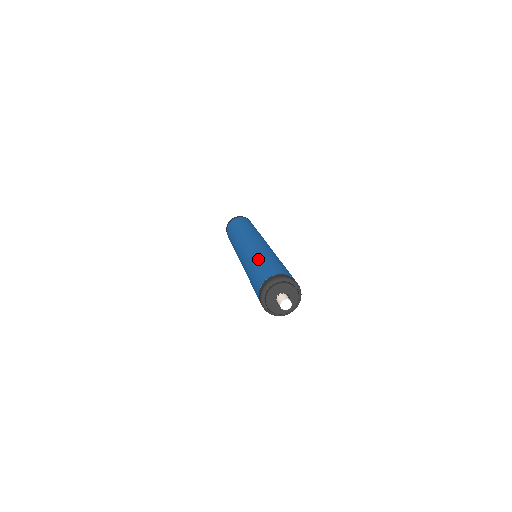
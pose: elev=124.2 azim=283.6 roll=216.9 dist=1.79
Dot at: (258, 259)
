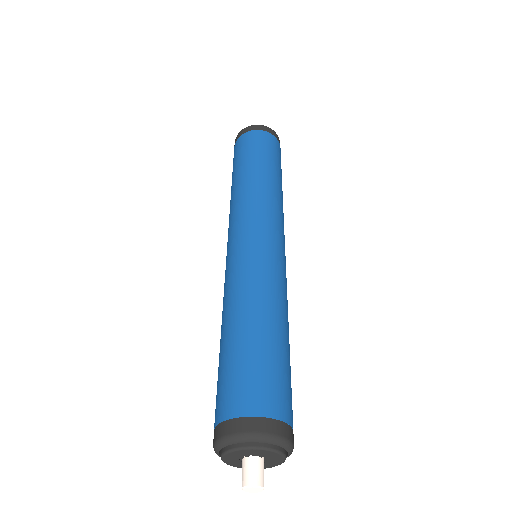
Dot at: (241, 320)
